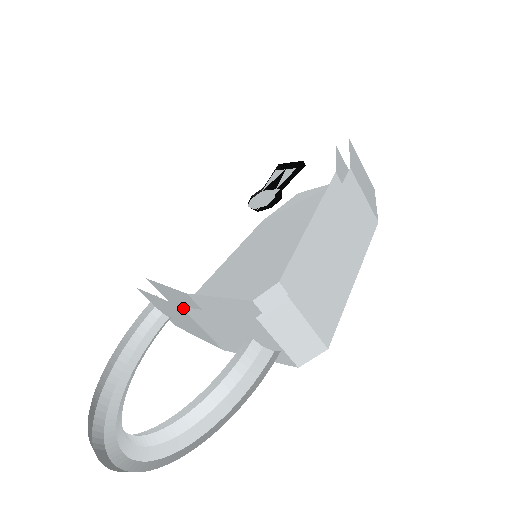
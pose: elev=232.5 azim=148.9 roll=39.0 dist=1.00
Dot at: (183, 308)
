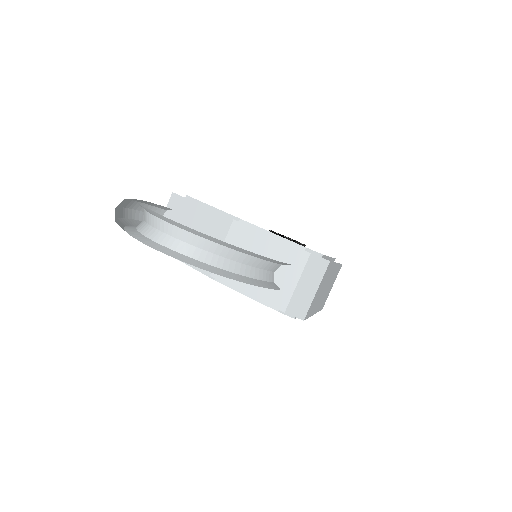
Dot at: (234, 221)
